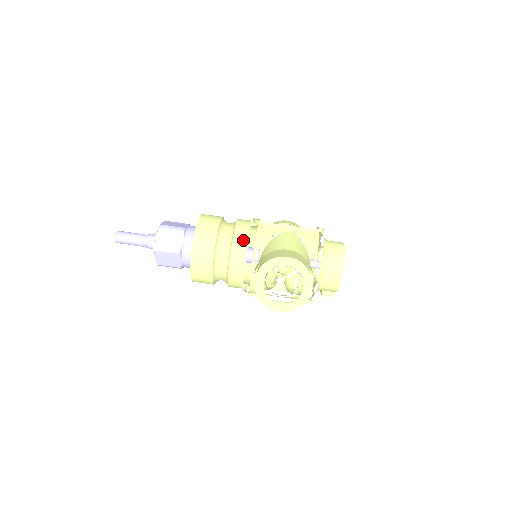
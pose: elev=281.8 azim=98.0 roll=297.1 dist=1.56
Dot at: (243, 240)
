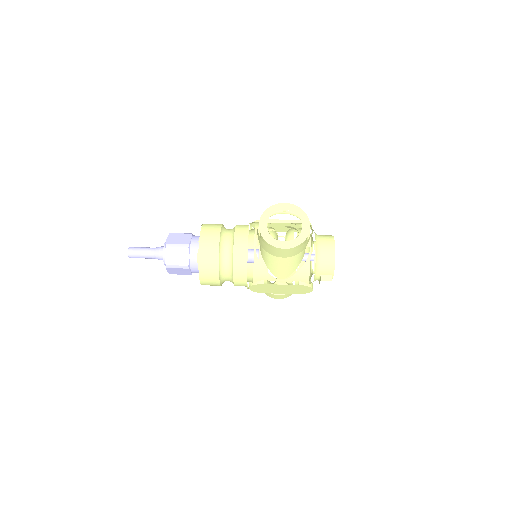
Dot at: (244, 228)
